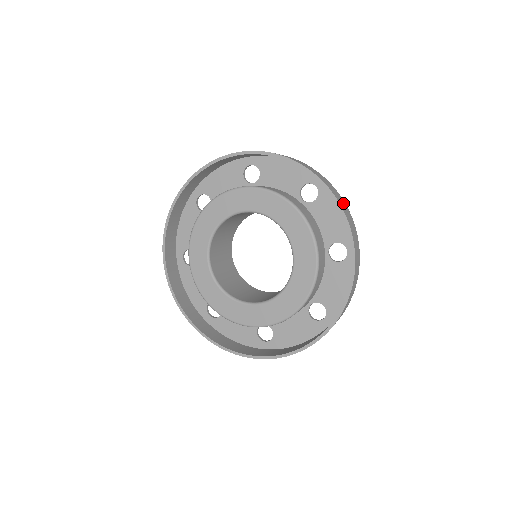
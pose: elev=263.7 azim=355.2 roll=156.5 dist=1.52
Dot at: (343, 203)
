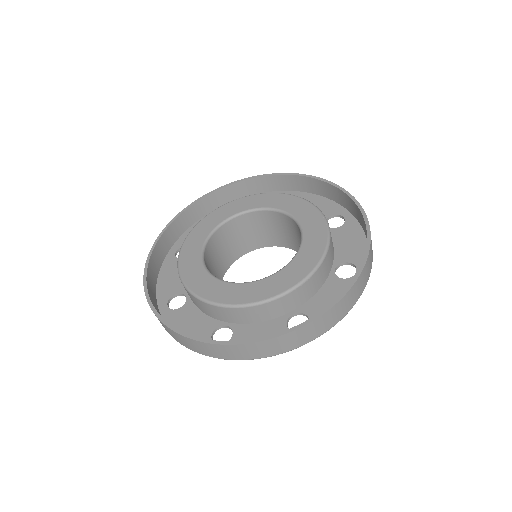
Dot at: (319, 188)
